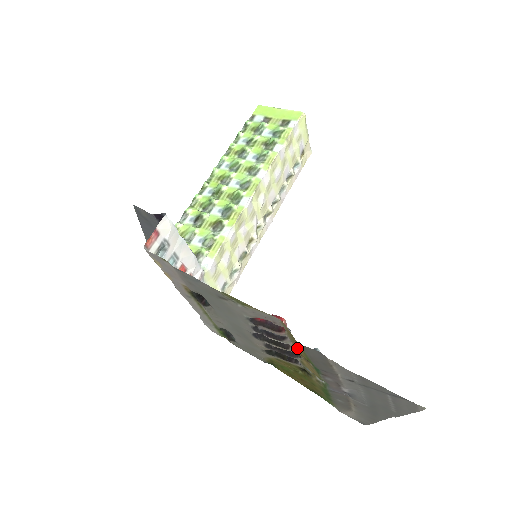
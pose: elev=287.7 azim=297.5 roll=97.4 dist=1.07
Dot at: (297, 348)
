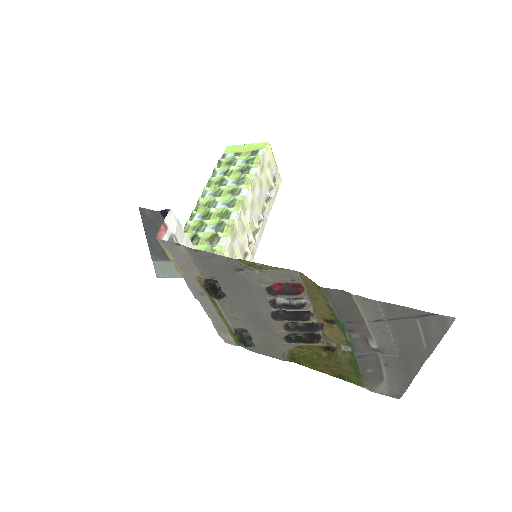
Dot at: (318, 309)
